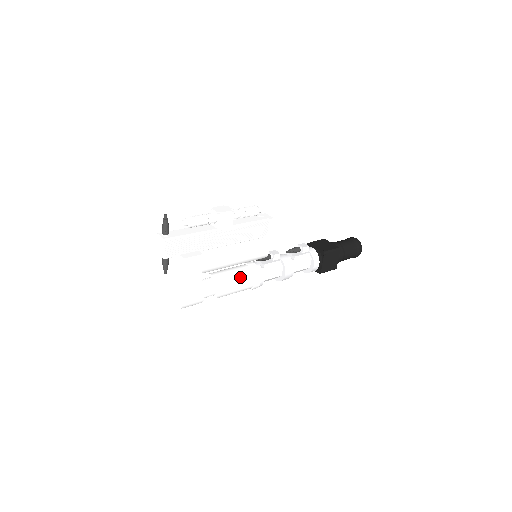
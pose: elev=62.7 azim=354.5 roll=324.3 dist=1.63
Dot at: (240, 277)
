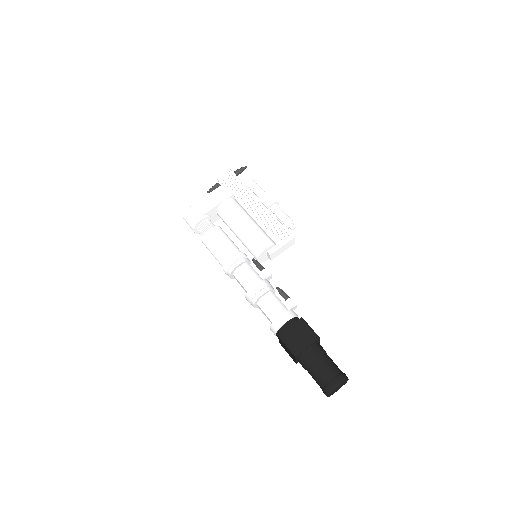
Dot at: (231, 243)
